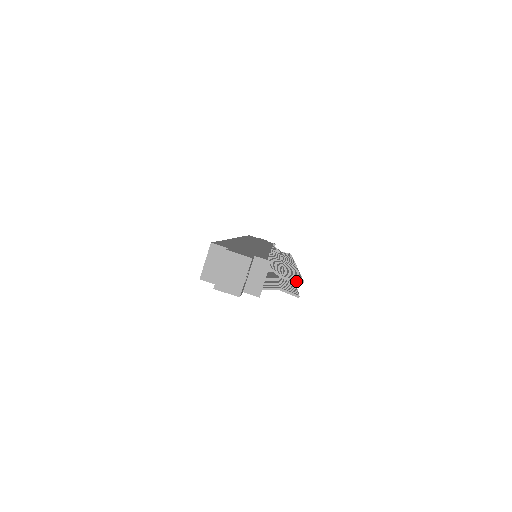
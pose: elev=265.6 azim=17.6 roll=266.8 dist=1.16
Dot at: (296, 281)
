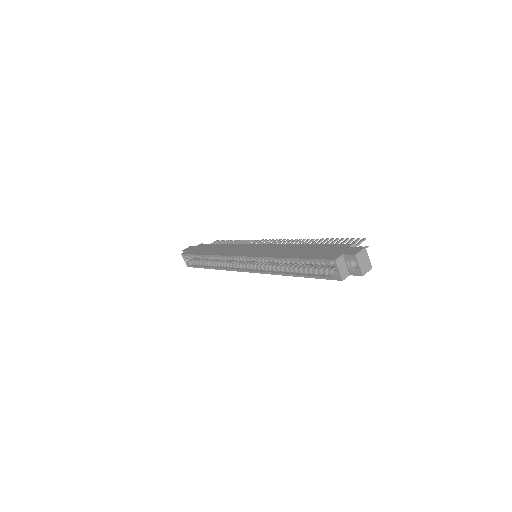
Dot at: occluded
